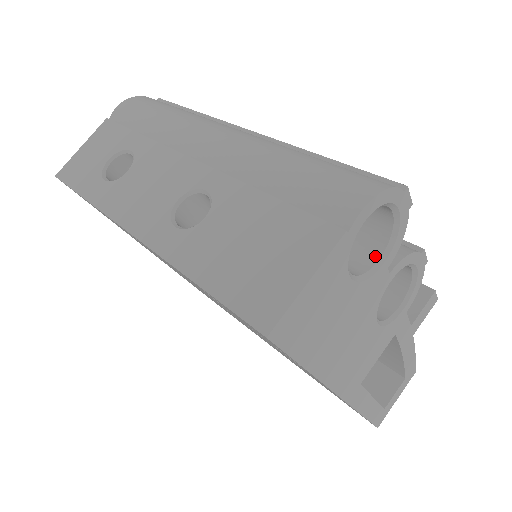
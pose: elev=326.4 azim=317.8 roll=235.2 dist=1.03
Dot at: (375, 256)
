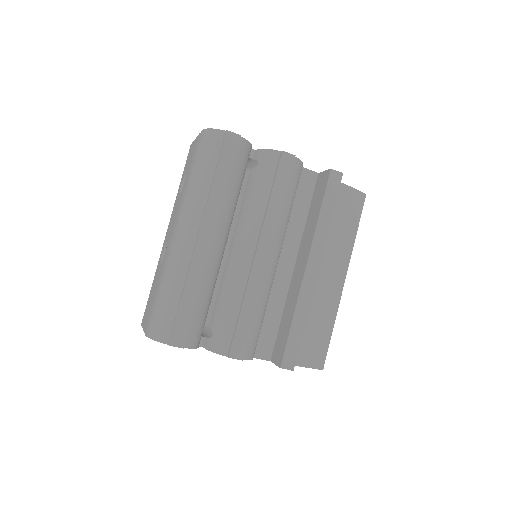
Dot at: occluded
